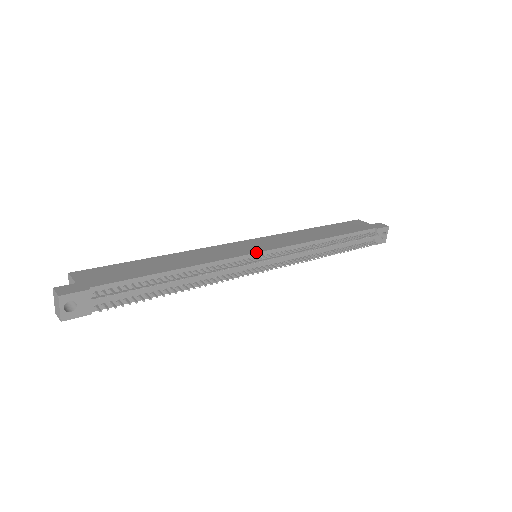
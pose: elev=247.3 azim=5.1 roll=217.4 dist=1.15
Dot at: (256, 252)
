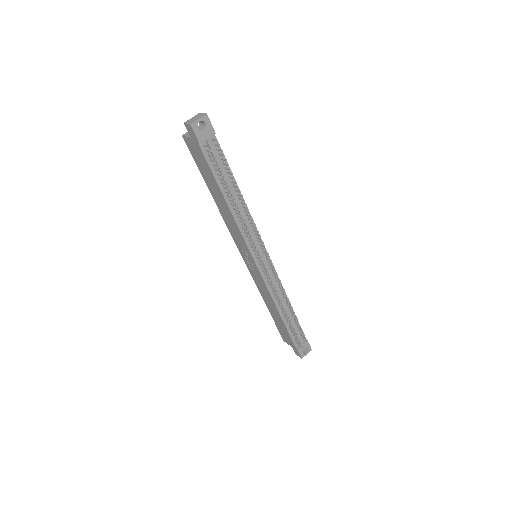
Dot at: occluded
